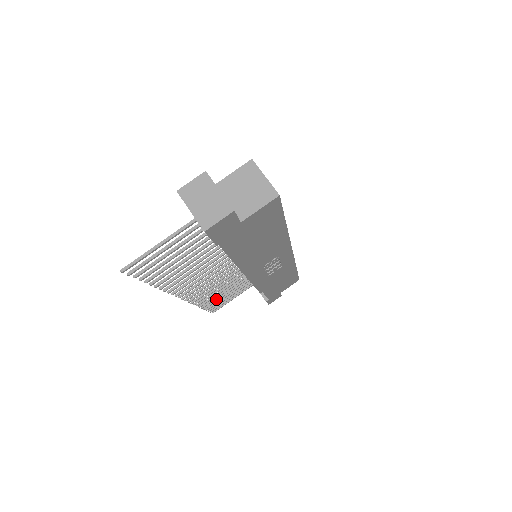
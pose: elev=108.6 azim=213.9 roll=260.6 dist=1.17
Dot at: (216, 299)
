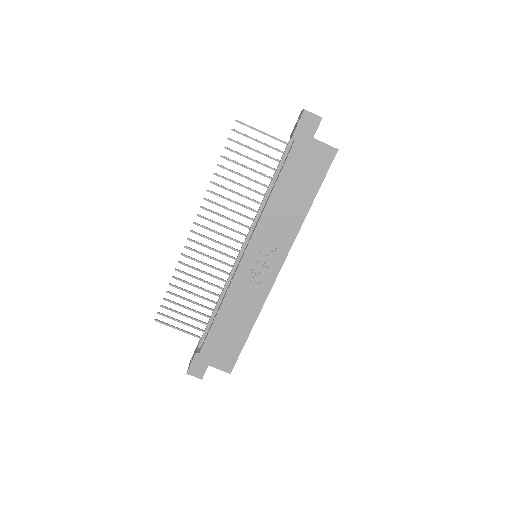
Dot at: (180, 296)
